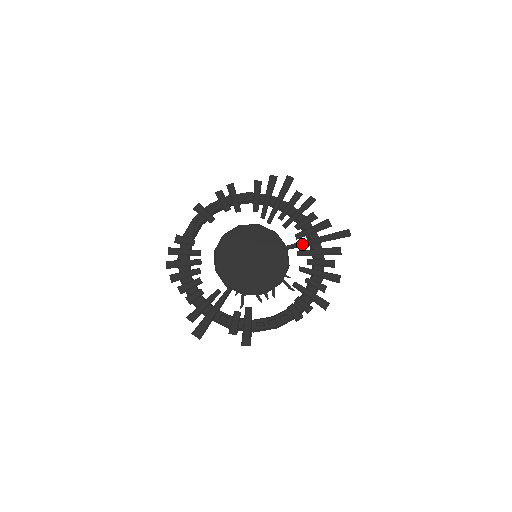
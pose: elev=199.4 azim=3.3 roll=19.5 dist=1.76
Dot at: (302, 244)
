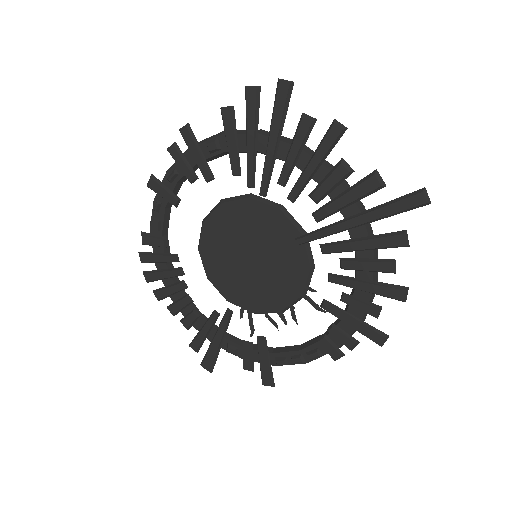
Dot at: (326, 233)
